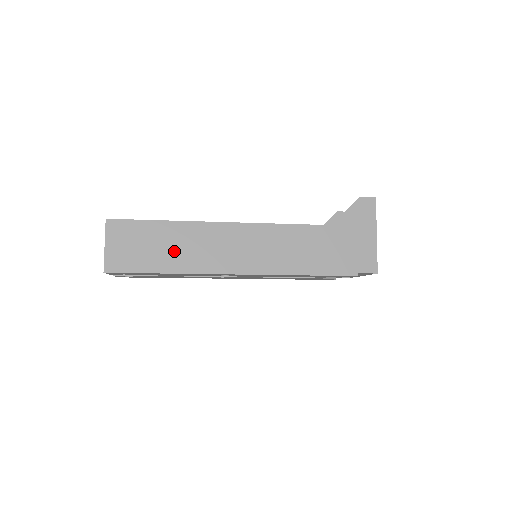
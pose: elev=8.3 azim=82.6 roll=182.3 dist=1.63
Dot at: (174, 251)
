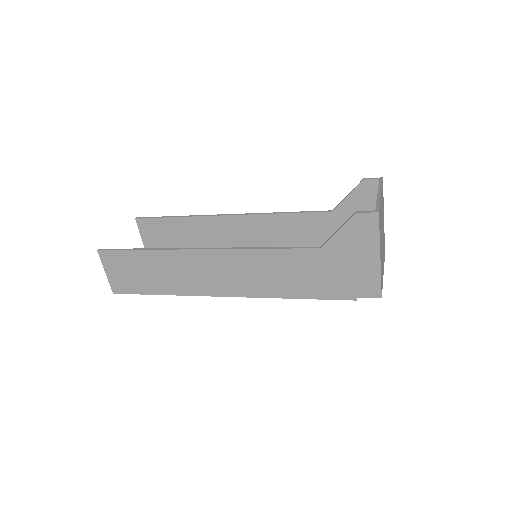
Dot at: (162, 277)
